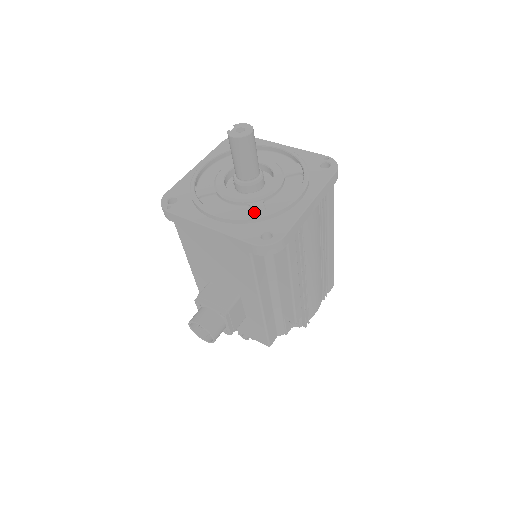
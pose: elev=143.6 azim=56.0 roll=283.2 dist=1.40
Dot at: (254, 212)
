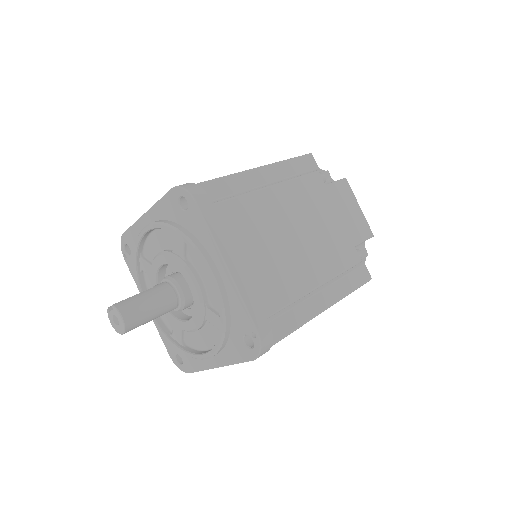
Dot at: (173, 334)
